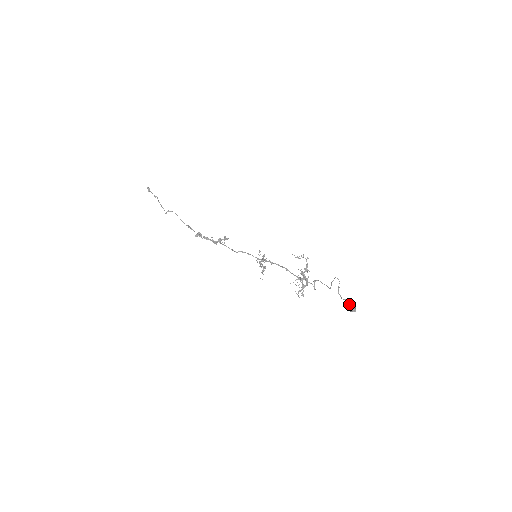
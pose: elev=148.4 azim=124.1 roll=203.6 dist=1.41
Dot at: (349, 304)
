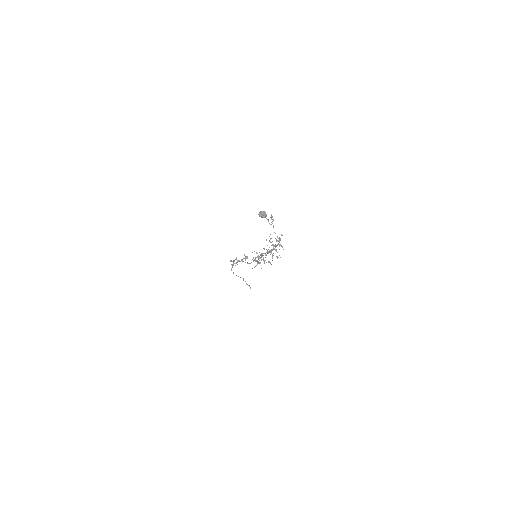
Dot at: occluded
